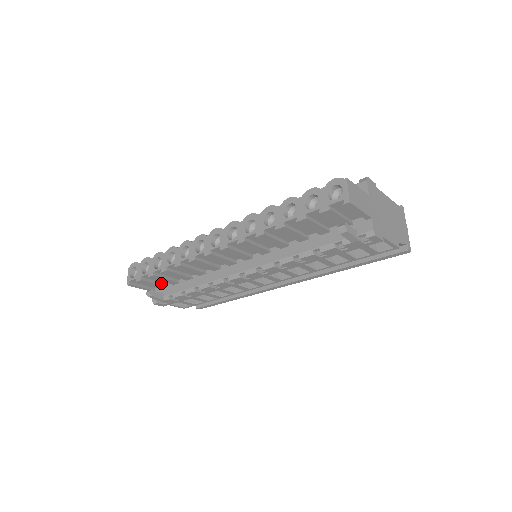
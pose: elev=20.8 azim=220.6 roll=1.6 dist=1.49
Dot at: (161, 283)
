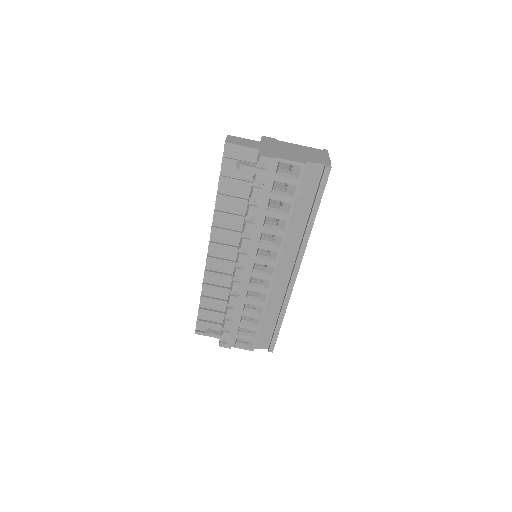
Dot at: (217, 323)
